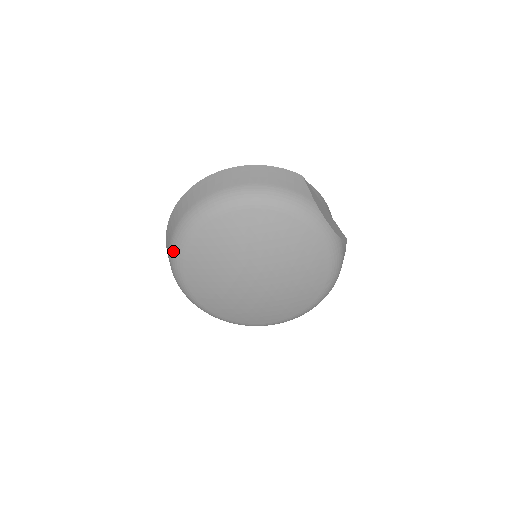
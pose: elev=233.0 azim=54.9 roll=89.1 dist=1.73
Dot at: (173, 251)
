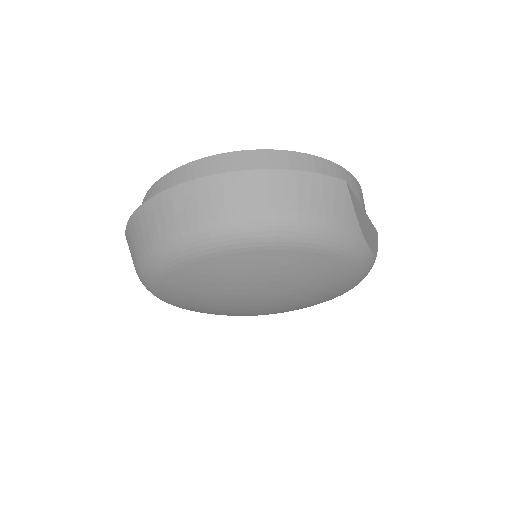
Dot at: (143, 272)
